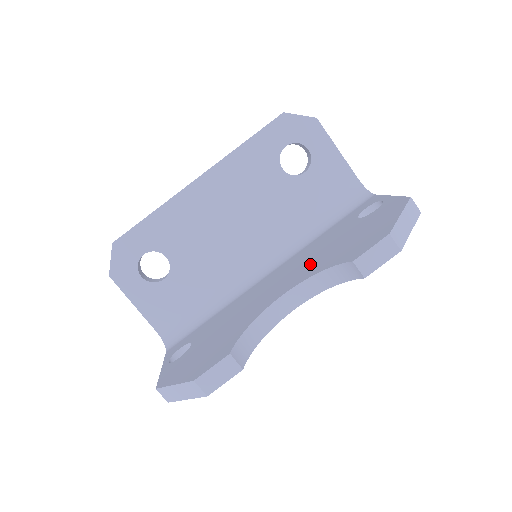
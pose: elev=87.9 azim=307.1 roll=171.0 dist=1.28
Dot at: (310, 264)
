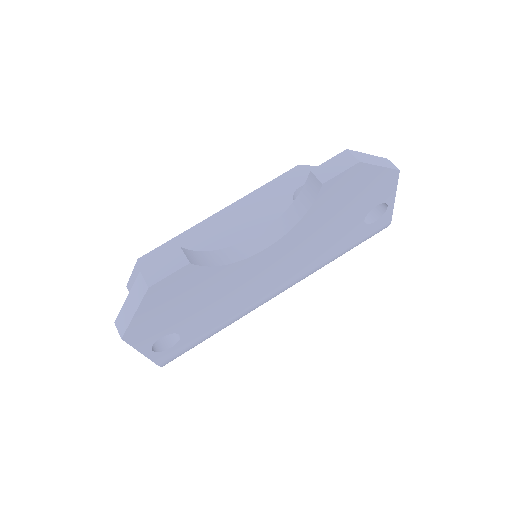
Dot at: occluded
